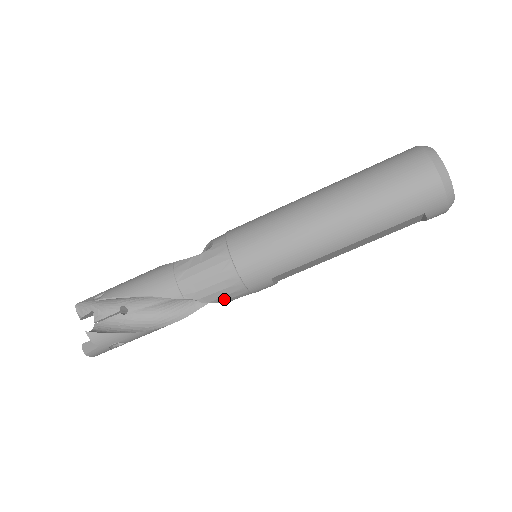
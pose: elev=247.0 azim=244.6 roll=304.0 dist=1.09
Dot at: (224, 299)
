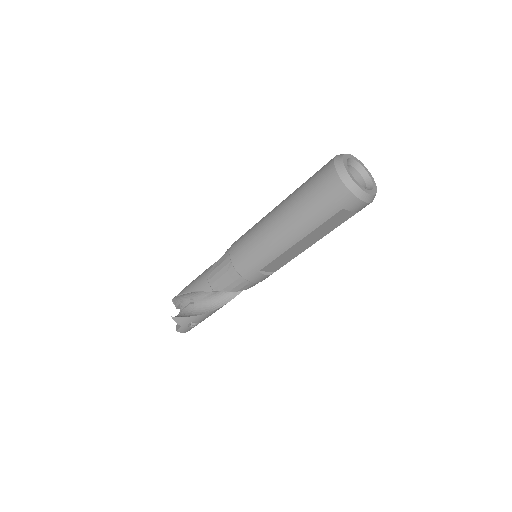
Dot at: (238, 289)
